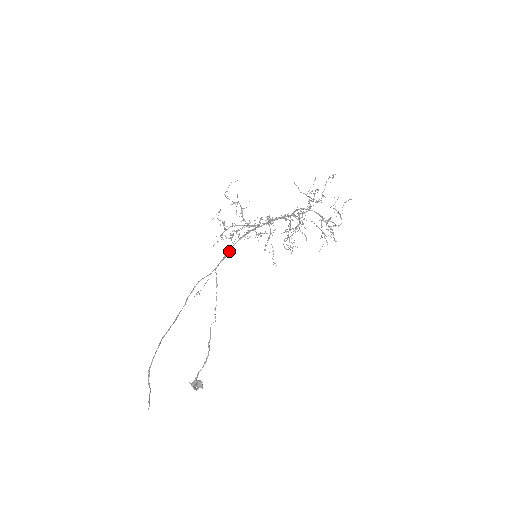
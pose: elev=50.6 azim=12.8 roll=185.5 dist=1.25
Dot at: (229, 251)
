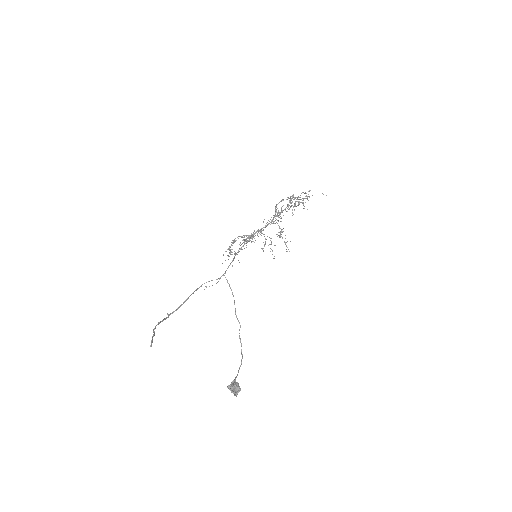
Dot at: (233, 259)
